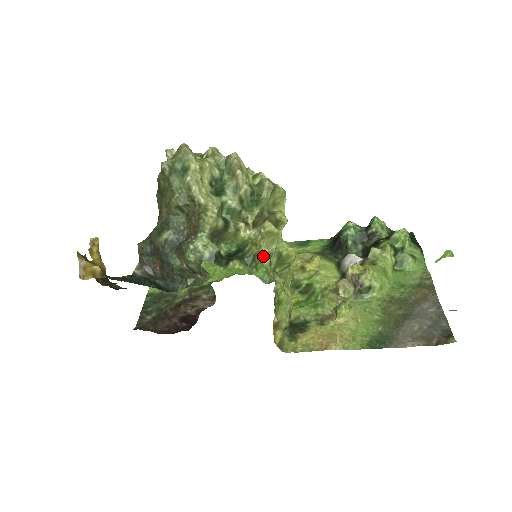
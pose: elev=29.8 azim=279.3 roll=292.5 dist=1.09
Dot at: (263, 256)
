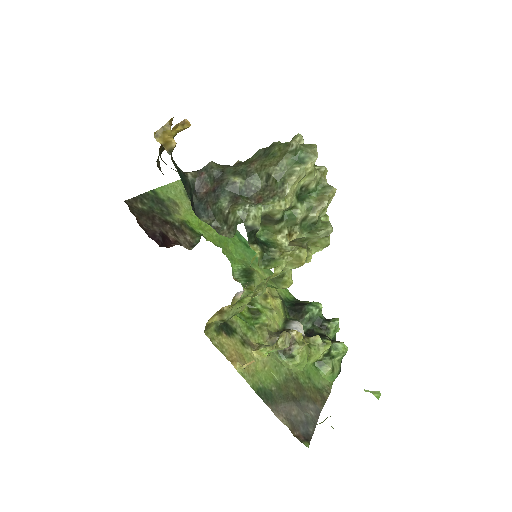
Dot at: (279, 266)
